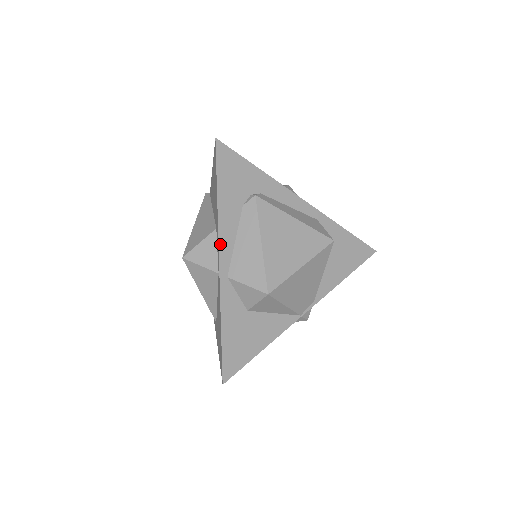
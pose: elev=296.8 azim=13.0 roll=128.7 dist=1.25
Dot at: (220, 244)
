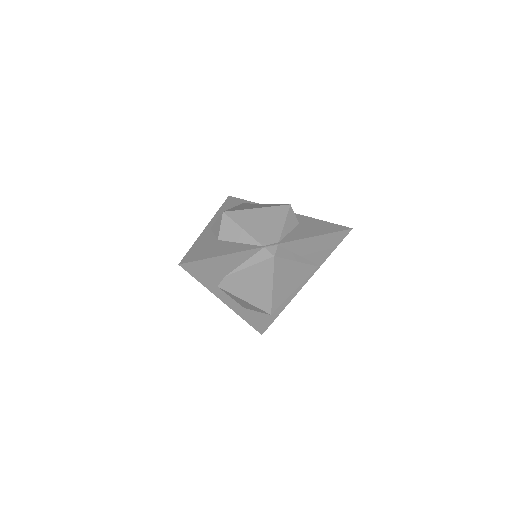
Dot at: (213, 219)
